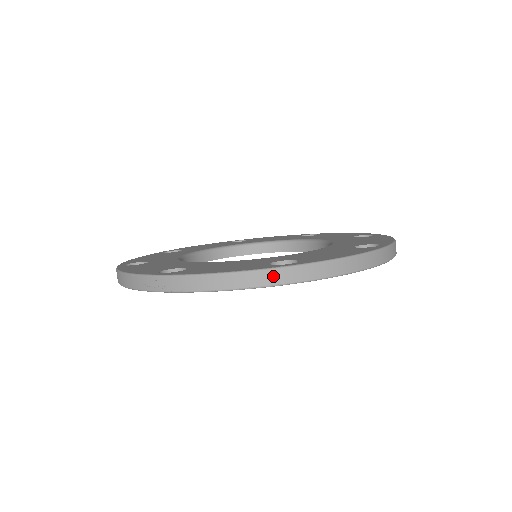
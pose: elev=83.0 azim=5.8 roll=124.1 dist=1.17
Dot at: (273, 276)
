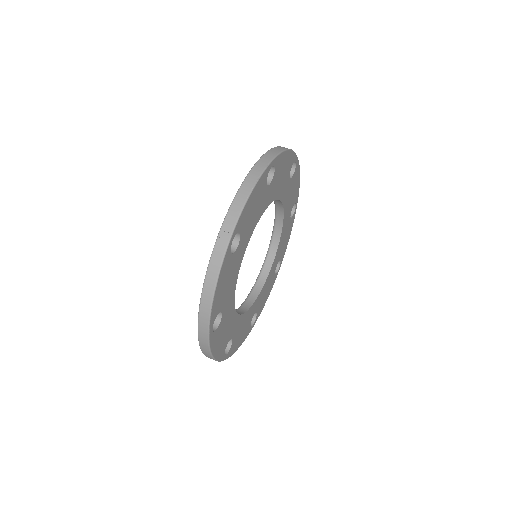
Dot at: (261, 164)
